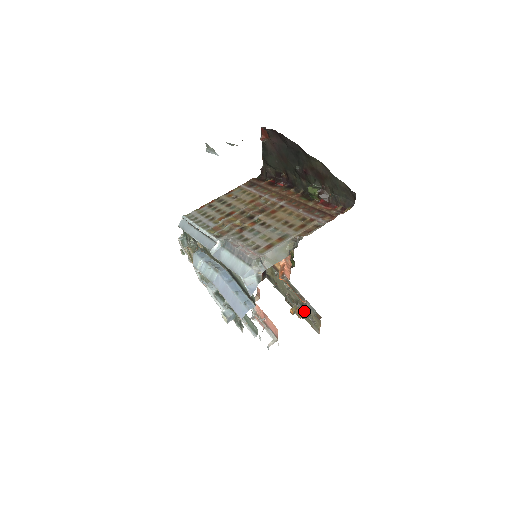
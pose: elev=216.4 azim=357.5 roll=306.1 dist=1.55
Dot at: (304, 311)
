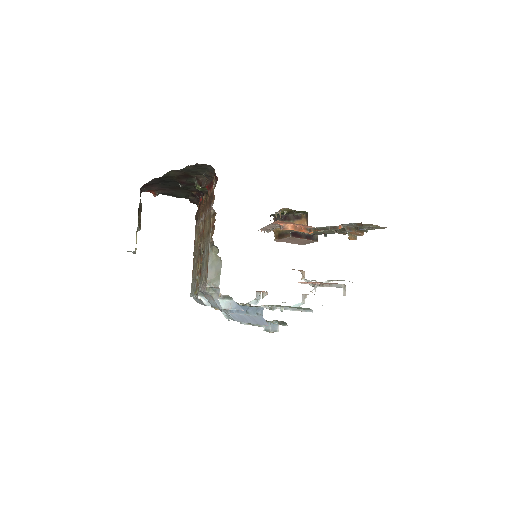
Dot at: (355, 229)
